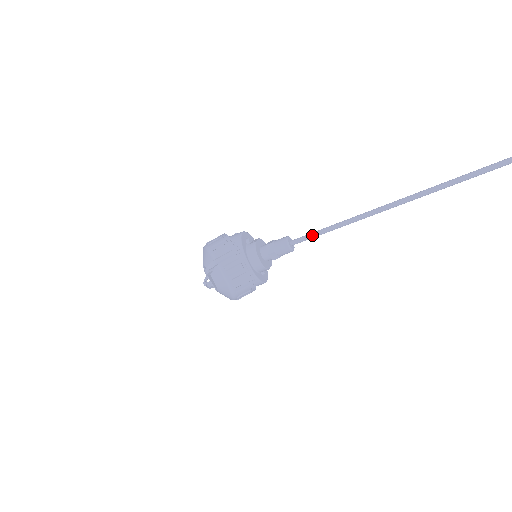
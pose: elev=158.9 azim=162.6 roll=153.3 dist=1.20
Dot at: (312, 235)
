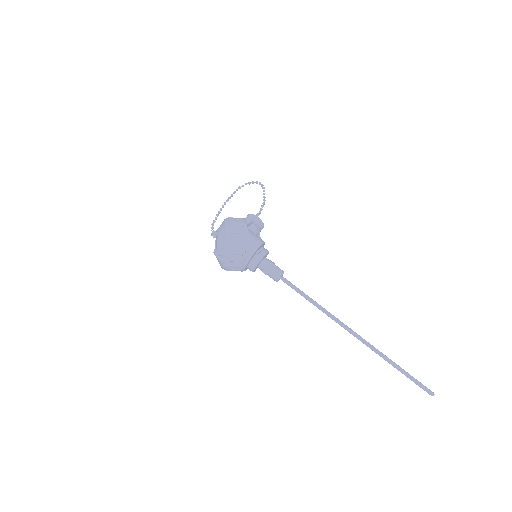
Dot at: (295, 290)
